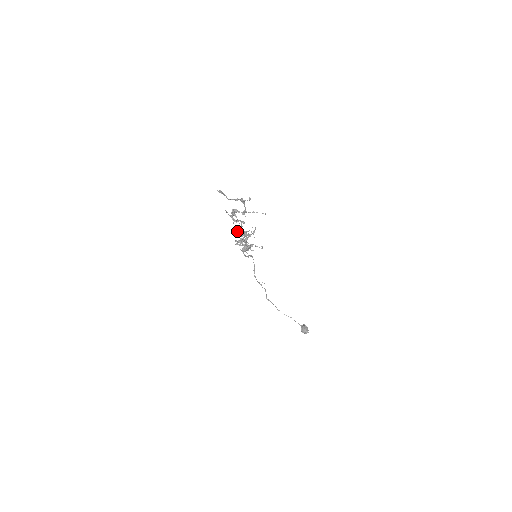
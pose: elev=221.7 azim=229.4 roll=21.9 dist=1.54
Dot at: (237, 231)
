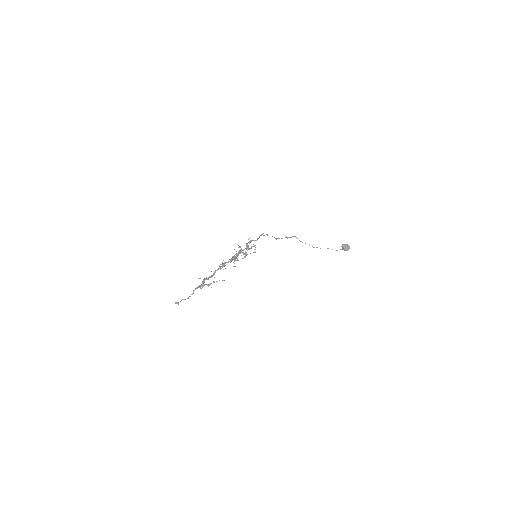
Dot at: occluded
